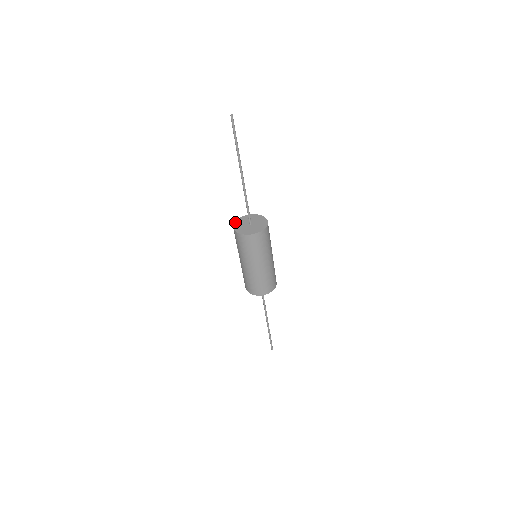
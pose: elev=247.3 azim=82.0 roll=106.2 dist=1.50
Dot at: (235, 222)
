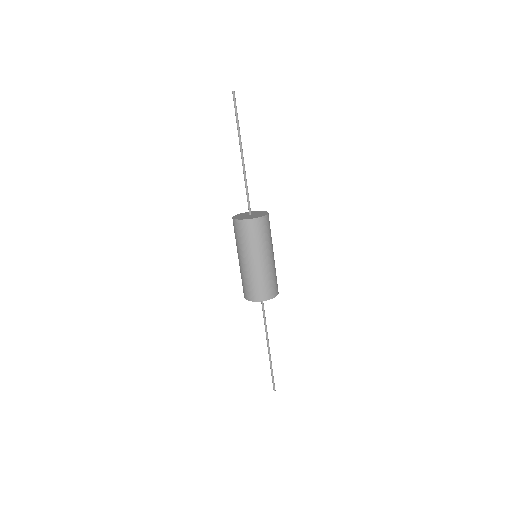
Dot at: occluded
